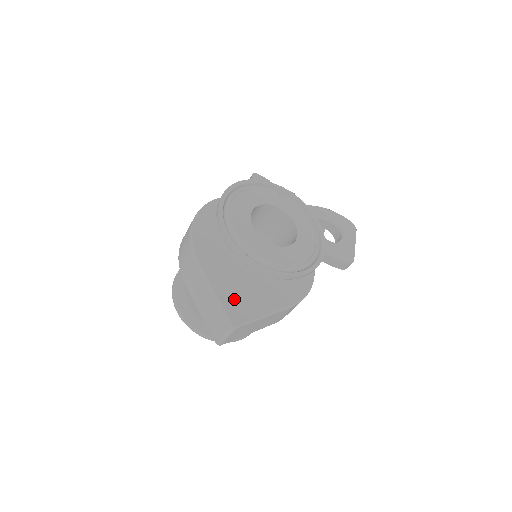
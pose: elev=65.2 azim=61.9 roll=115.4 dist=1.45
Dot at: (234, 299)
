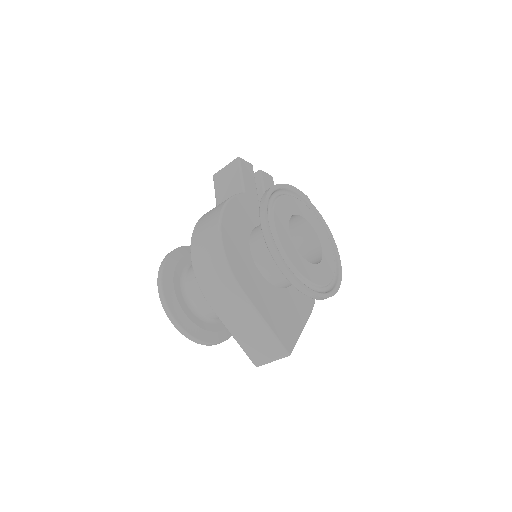
Dot at: (280, 324)
